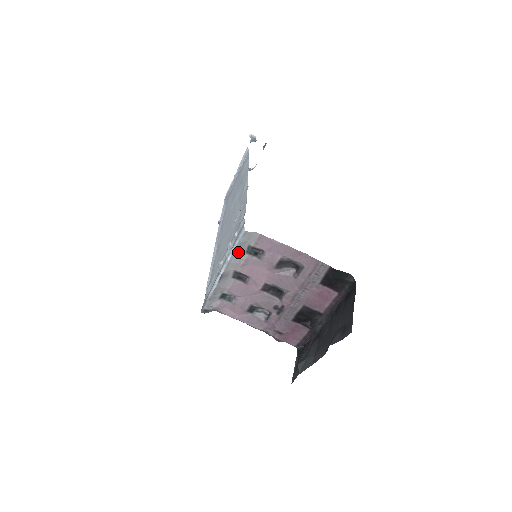
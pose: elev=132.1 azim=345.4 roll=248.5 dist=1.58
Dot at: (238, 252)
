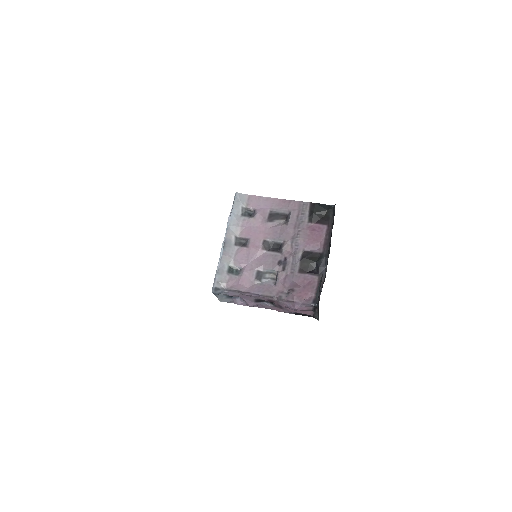
Dot at: (235, 215)
